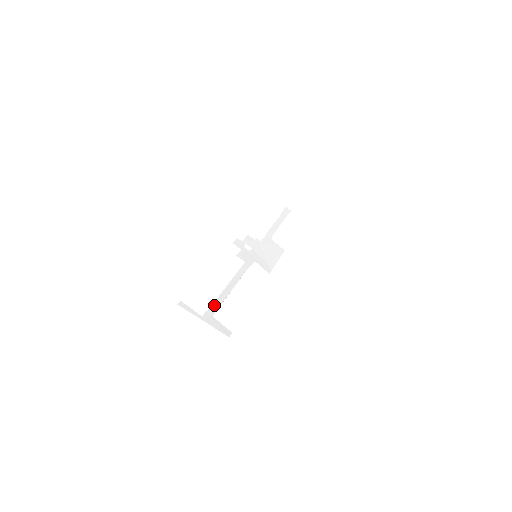
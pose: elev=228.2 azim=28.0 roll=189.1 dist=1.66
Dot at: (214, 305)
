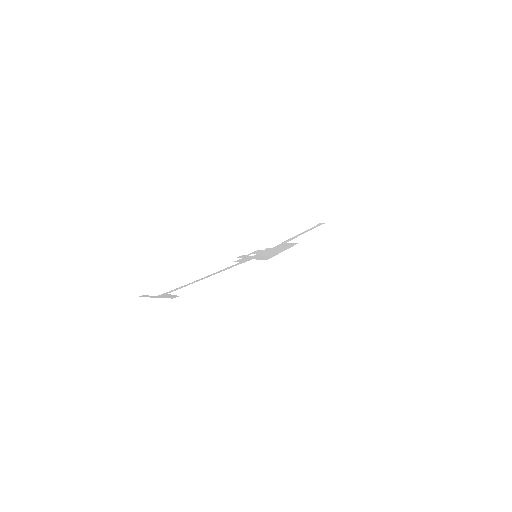
Dot at: (176, 289)
